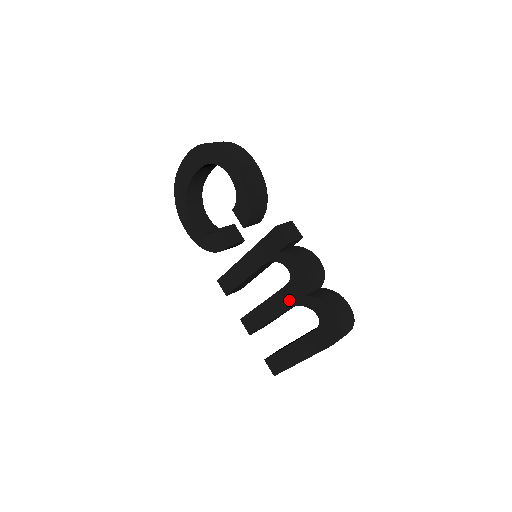
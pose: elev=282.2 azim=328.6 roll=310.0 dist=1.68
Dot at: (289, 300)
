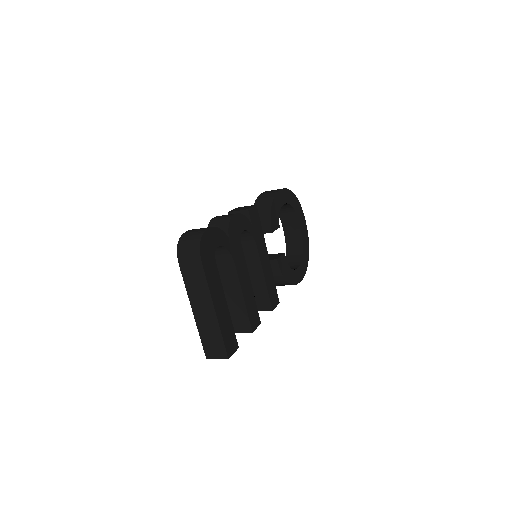
Dot at: occluded
